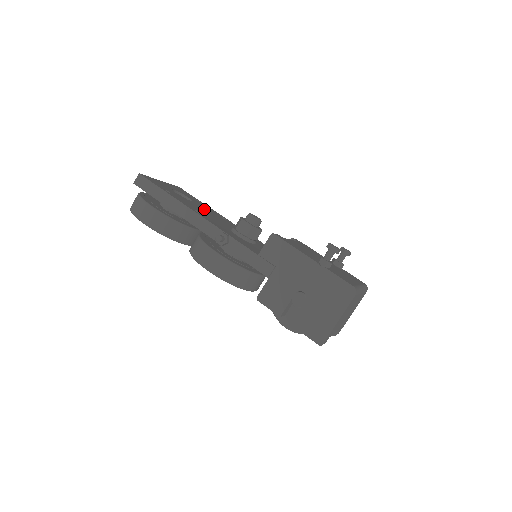
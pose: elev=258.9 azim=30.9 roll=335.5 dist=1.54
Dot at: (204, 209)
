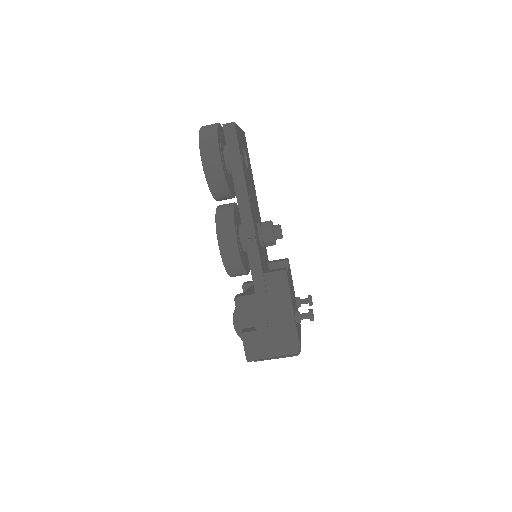
Dot at: (251, 184)
